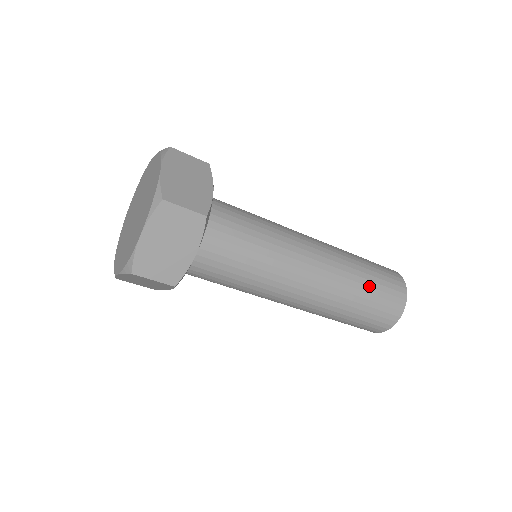
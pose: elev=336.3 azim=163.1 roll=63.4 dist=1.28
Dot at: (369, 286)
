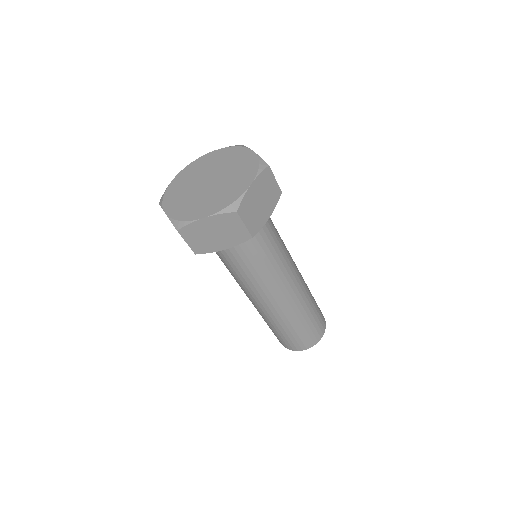
Dot at: (314, 302)
